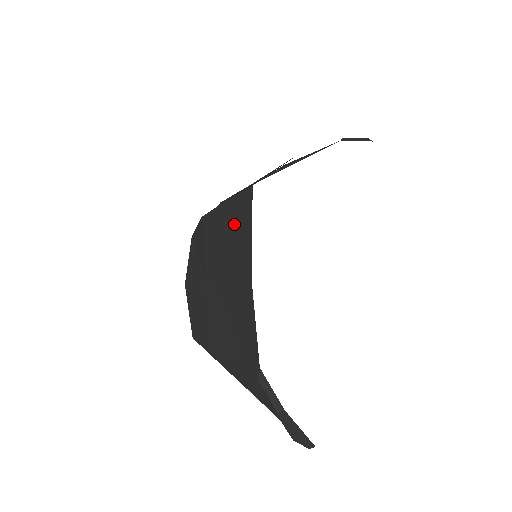
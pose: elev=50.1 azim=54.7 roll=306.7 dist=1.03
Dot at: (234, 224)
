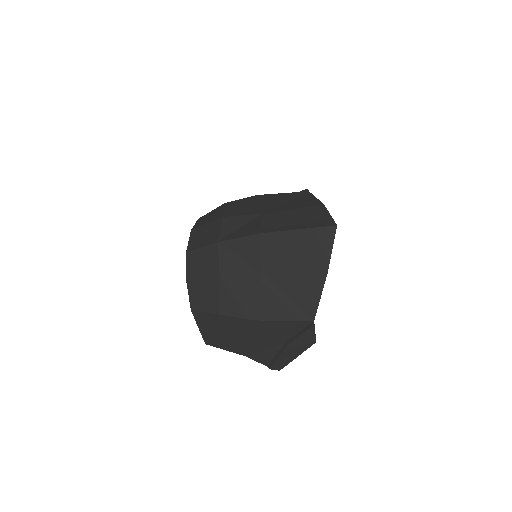
Dot at: (311, 243)
